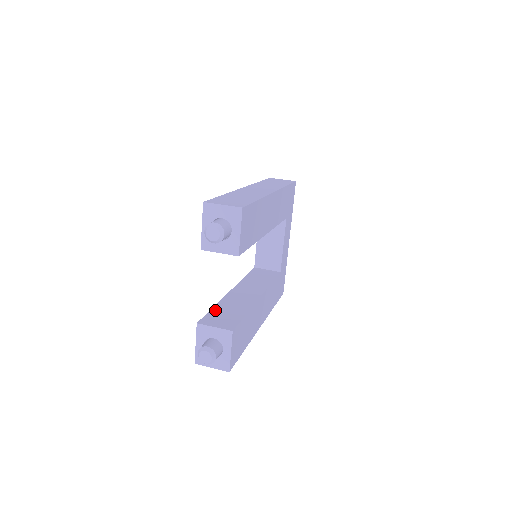
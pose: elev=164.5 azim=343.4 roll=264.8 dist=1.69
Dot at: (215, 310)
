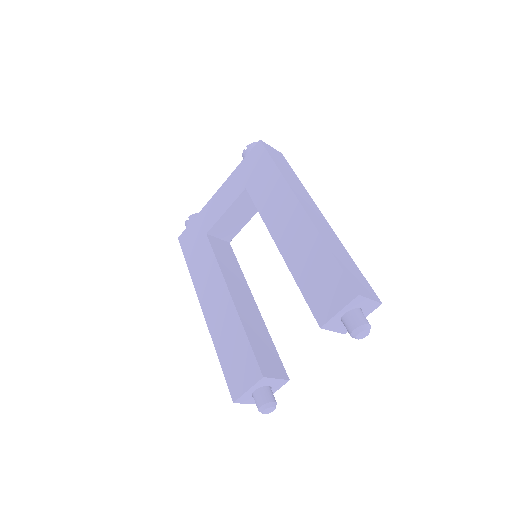
Dot at: (254, 345)
